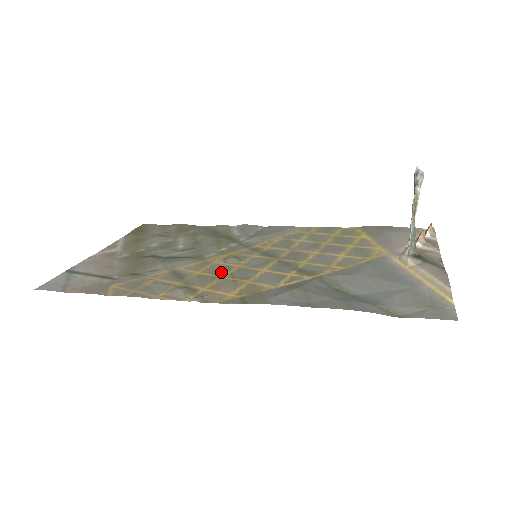
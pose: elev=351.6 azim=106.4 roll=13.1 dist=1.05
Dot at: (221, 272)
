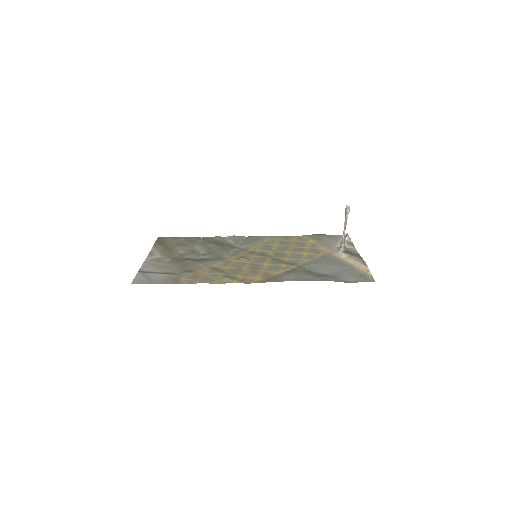
Dot at: (242, 266)
